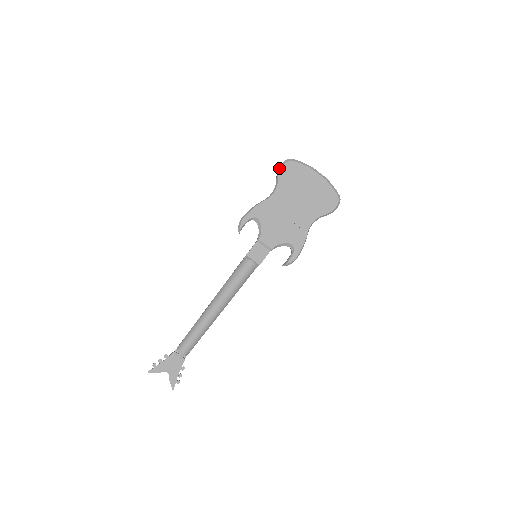
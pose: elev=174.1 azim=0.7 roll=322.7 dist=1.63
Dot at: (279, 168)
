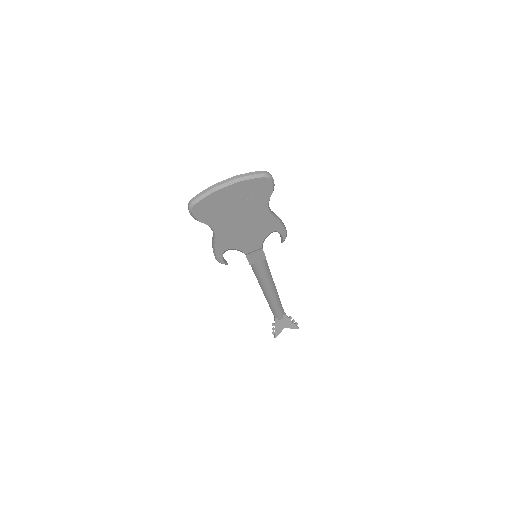
Dot at: occluded
